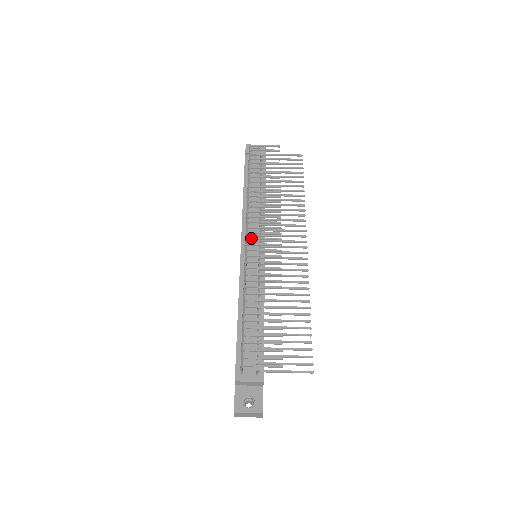
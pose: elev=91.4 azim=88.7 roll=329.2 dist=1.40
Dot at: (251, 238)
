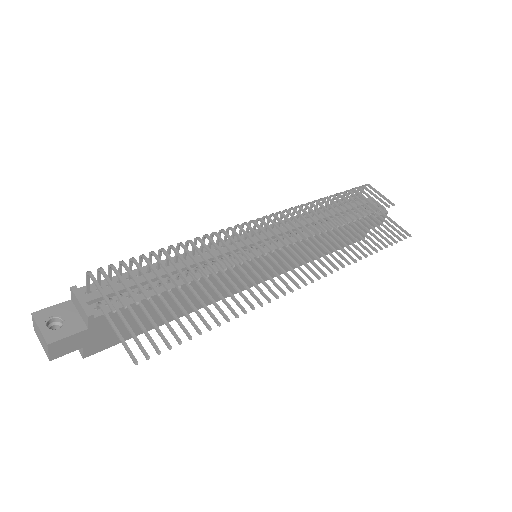
Dot at: (262, 220)
